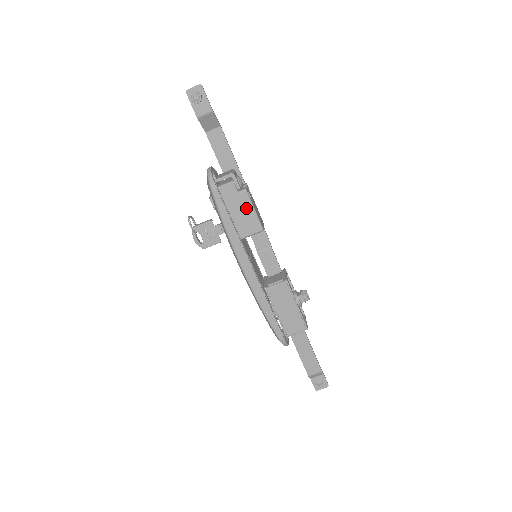
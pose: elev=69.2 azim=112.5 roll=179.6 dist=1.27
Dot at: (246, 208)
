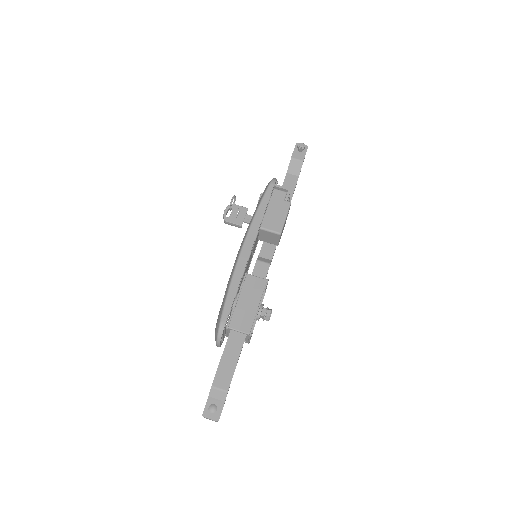
Dot at: (281, 212)
